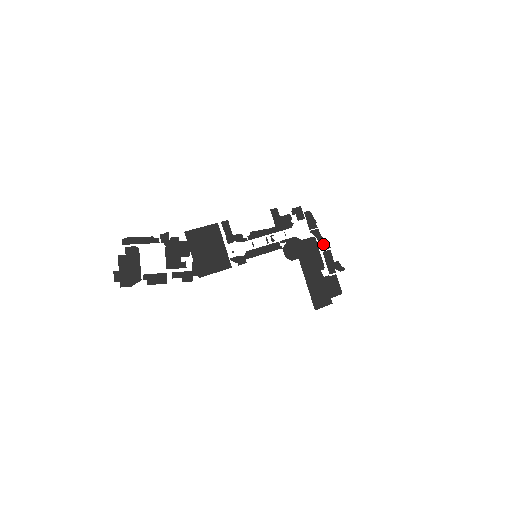
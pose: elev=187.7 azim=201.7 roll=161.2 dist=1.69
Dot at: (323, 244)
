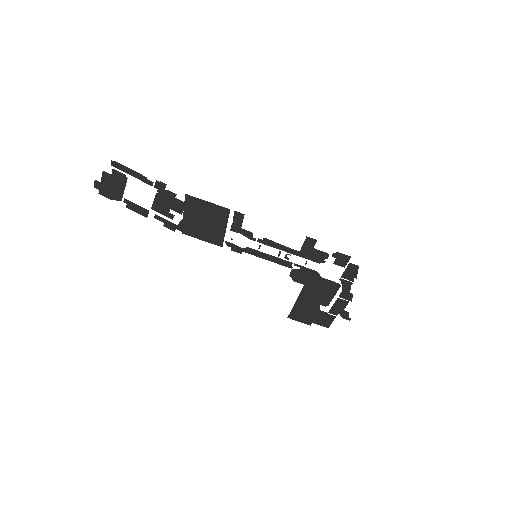
Dot at: (345, 294)
